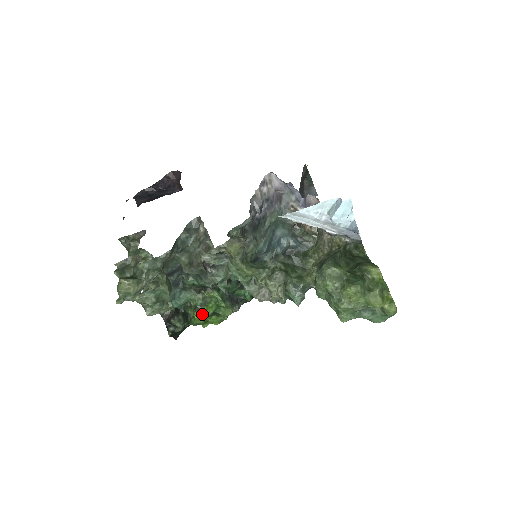
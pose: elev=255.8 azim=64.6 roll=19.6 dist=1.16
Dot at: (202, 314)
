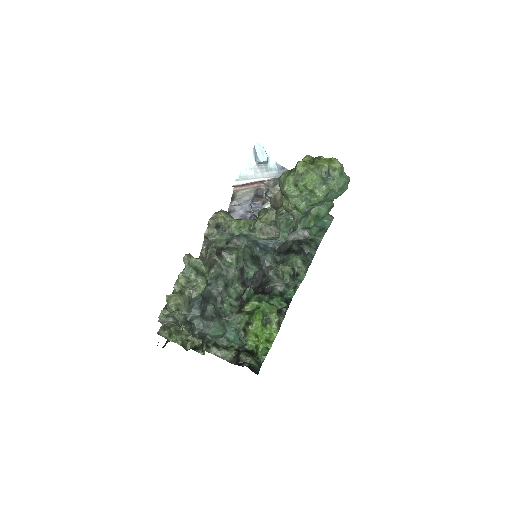
Dot at: (256, 324)
